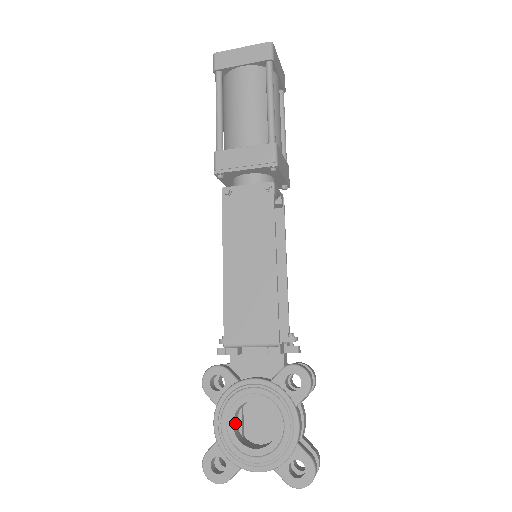
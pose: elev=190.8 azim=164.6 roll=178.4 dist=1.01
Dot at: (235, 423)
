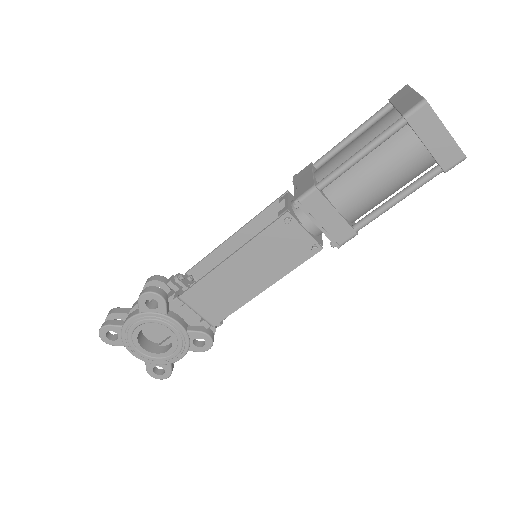
Dot at: (143, 326)
